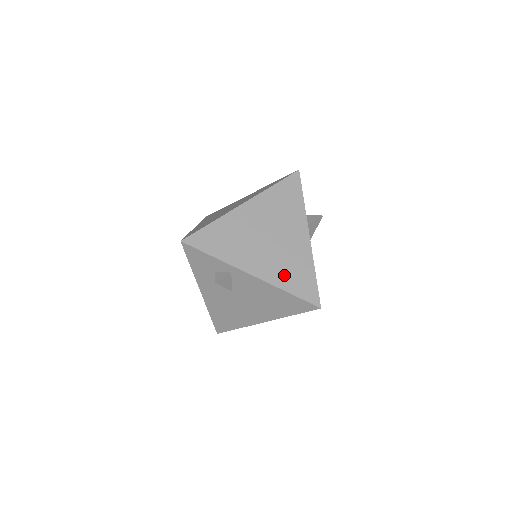
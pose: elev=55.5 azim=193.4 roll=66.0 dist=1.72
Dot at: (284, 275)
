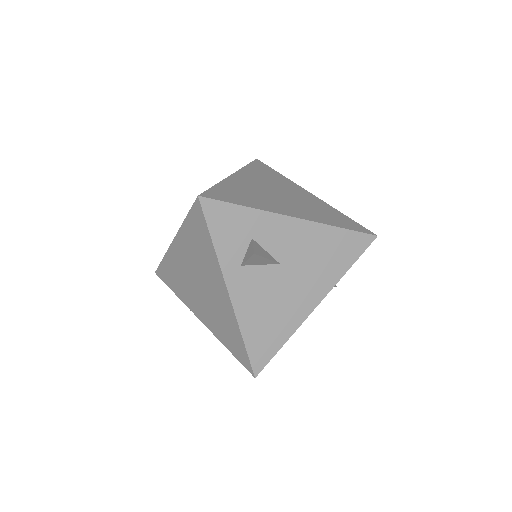
Dot at: (220, 330)
